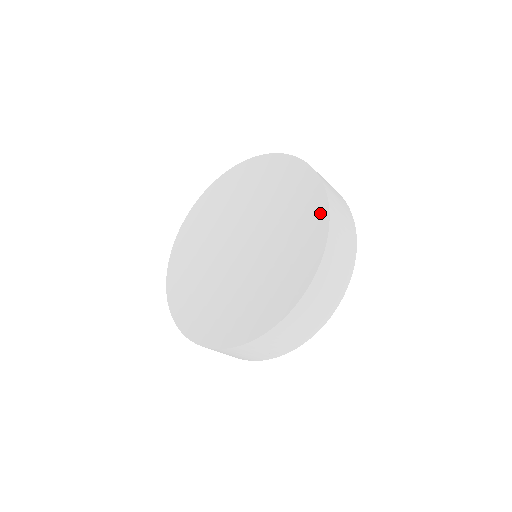
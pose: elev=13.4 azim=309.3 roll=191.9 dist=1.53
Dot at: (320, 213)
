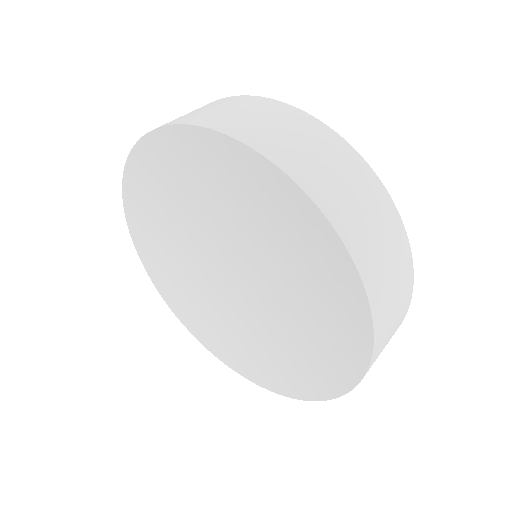
Dot at: (269, 178)
